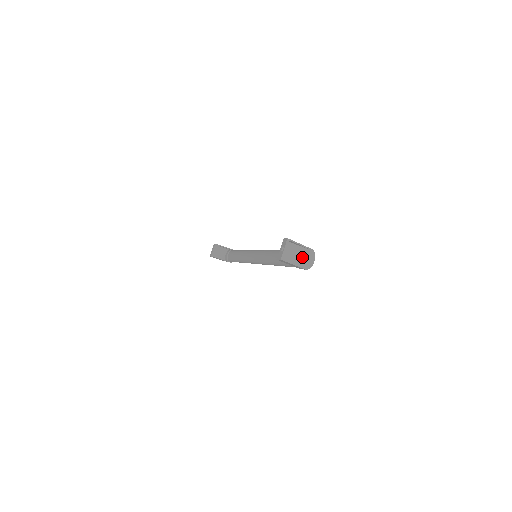
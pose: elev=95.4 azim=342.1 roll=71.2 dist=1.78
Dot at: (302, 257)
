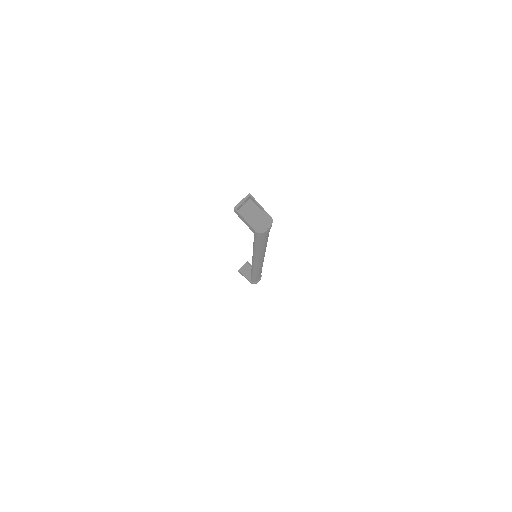
Dot at: (258, 220)
